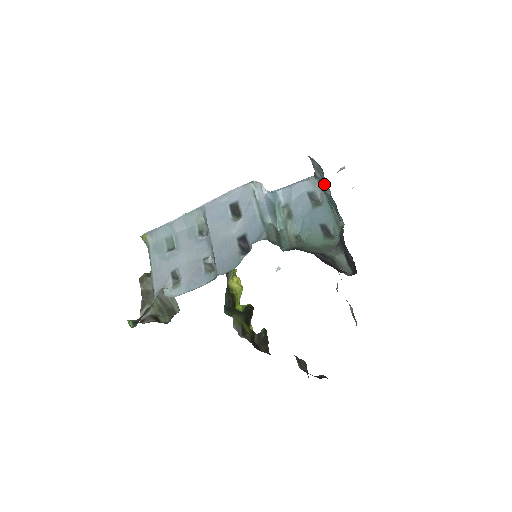
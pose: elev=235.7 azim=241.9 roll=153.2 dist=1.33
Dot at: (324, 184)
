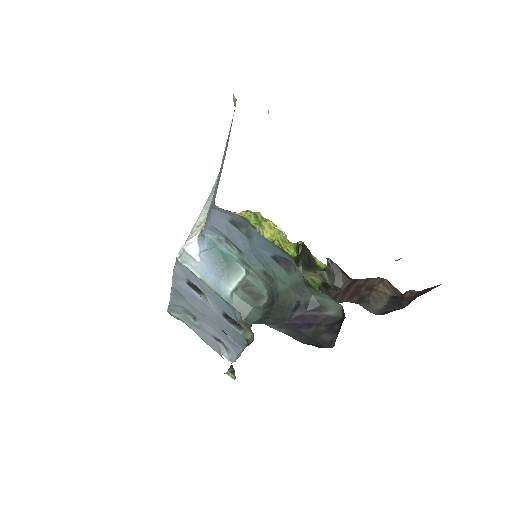
Dot at: occluded
